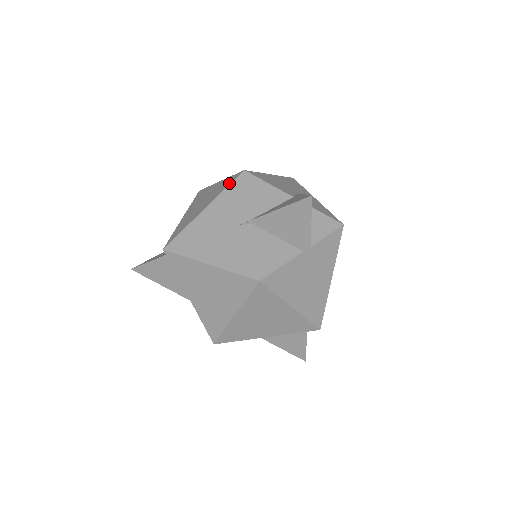
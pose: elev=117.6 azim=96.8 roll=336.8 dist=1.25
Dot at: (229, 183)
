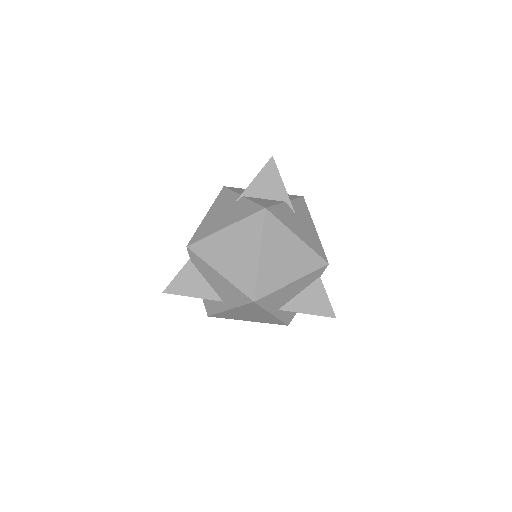
Dot at: (217, 197)
